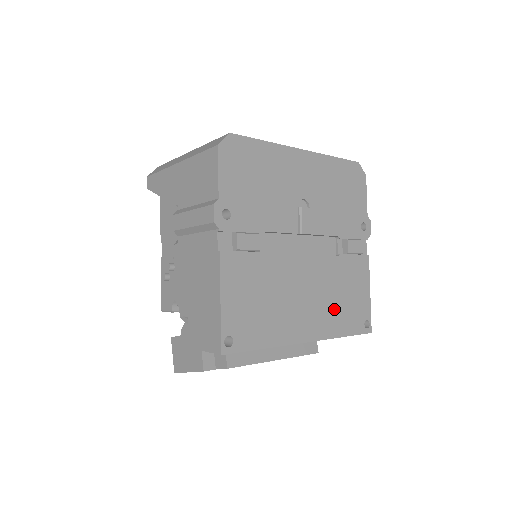
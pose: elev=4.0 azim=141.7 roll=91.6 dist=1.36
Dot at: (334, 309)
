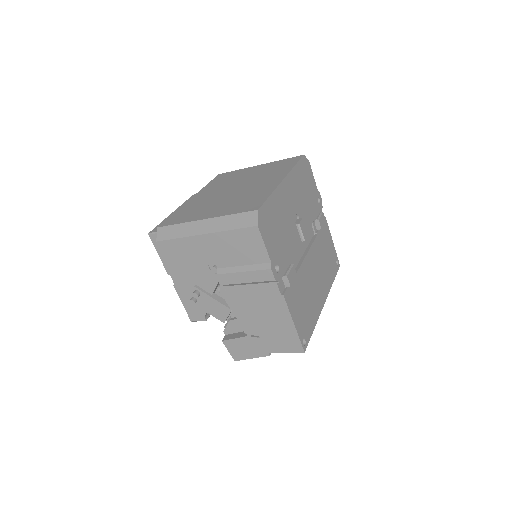
Dot at: (326, 271)
